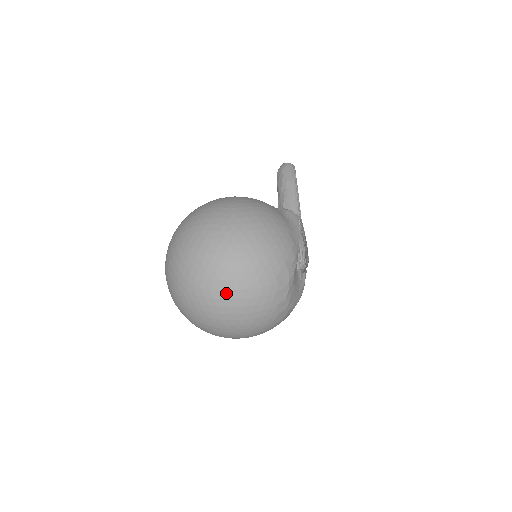
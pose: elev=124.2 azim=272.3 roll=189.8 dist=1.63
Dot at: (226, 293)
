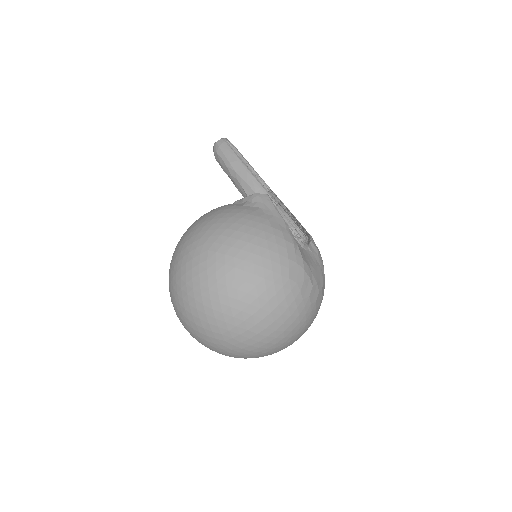
Dot at: (257, 327)
